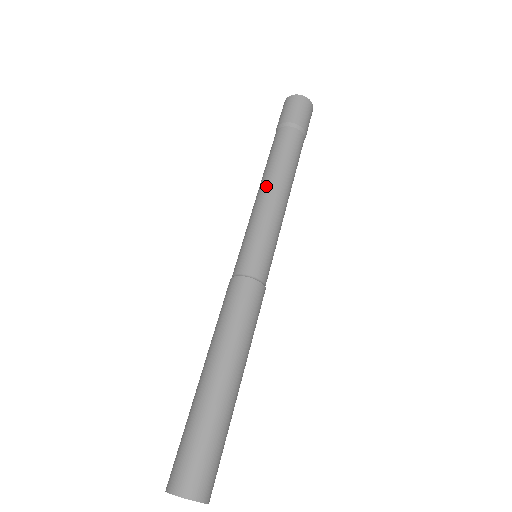
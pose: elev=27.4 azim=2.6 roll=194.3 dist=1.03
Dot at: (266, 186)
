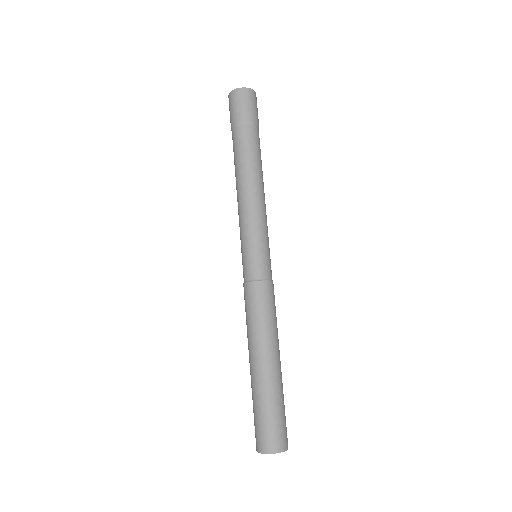
Dot at: (238, 195)
